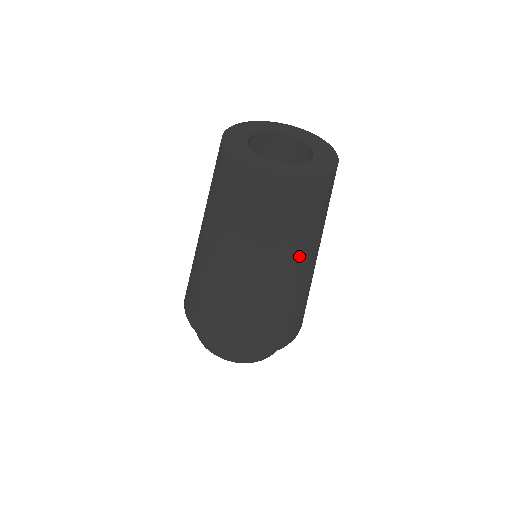
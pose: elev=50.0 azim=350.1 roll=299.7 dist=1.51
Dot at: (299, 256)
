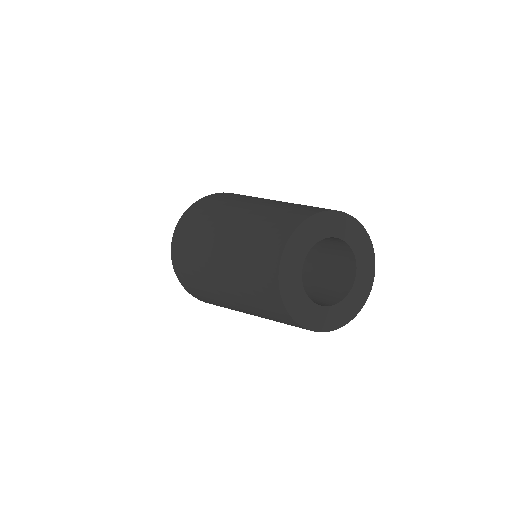
Dot at: occluded
